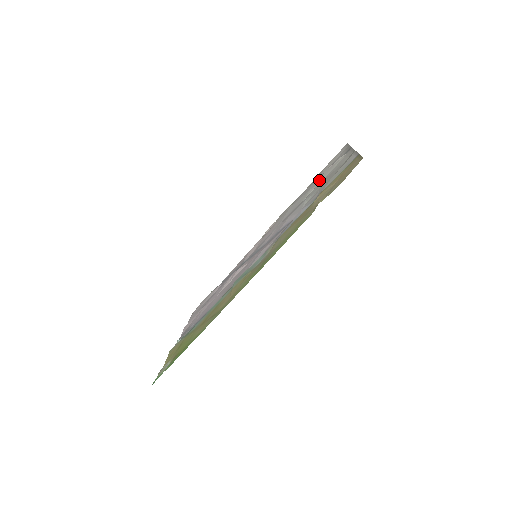
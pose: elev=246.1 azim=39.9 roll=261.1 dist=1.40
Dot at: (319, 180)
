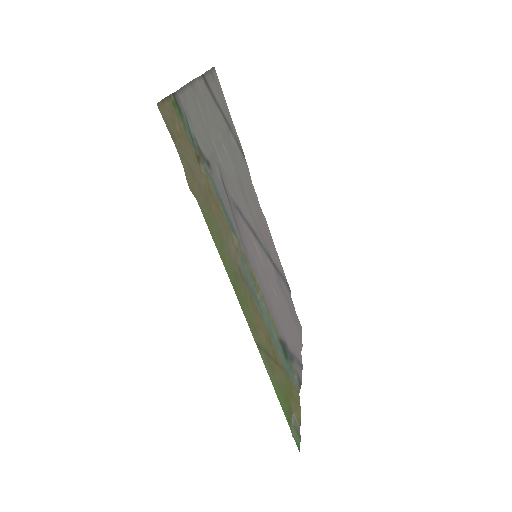
Dot at: (224, 132)
